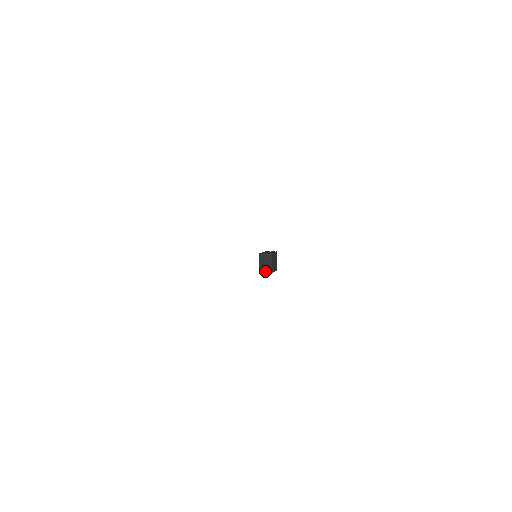
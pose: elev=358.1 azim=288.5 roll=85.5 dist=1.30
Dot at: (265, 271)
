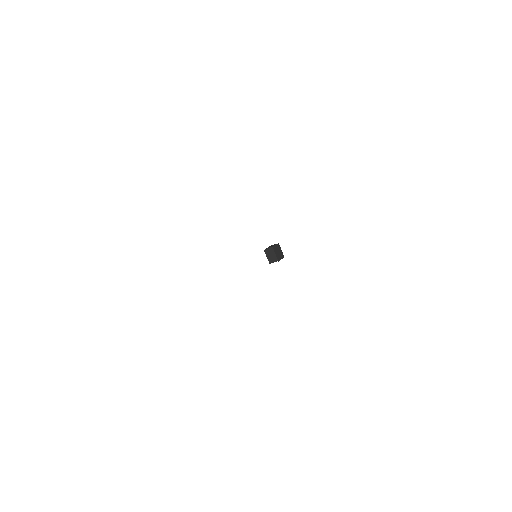
Dot at: (273, 262)
